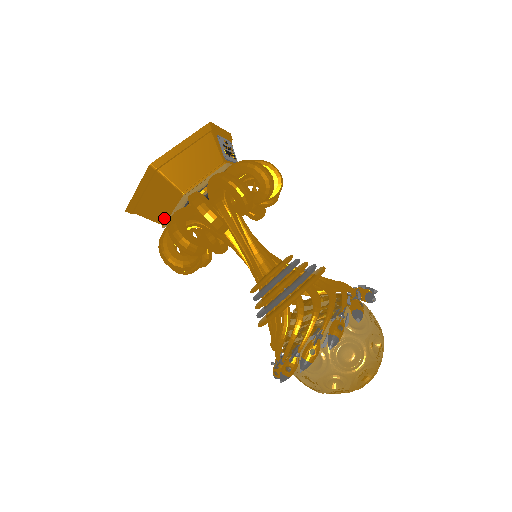
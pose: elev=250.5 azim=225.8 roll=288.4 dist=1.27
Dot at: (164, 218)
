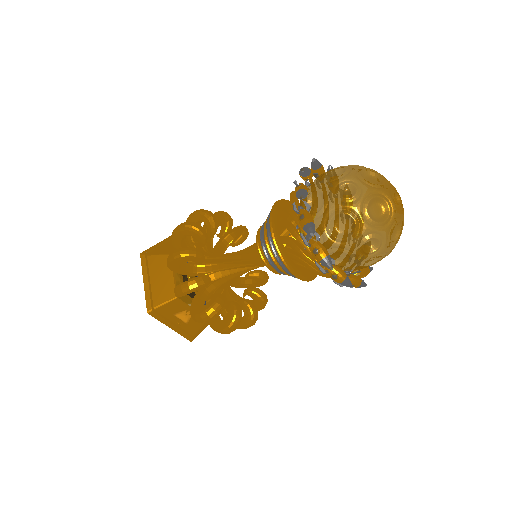
Dot at: occluded
